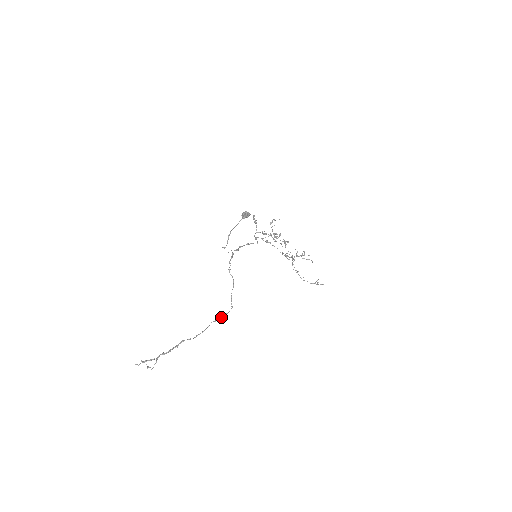
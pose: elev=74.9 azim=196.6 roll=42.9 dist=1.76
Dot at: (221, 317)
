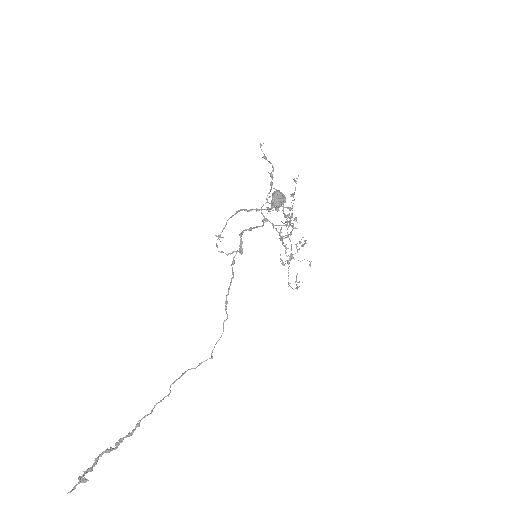
Dot at: occluded
